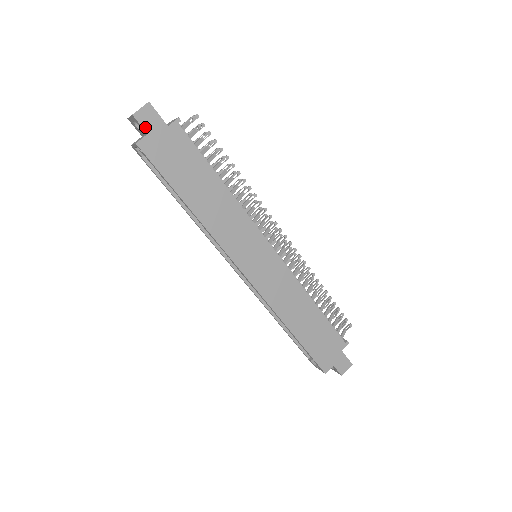
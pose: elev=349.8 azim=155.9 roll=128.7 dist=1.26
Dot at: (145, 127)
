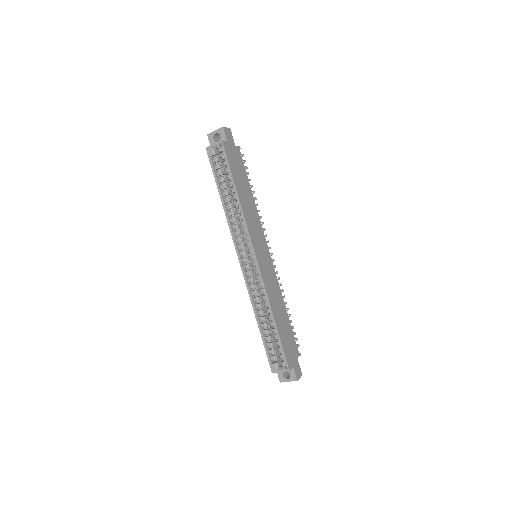
Dot at: (227, 137)
